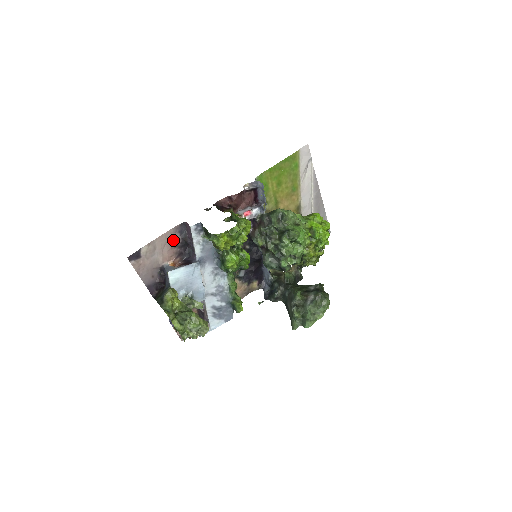
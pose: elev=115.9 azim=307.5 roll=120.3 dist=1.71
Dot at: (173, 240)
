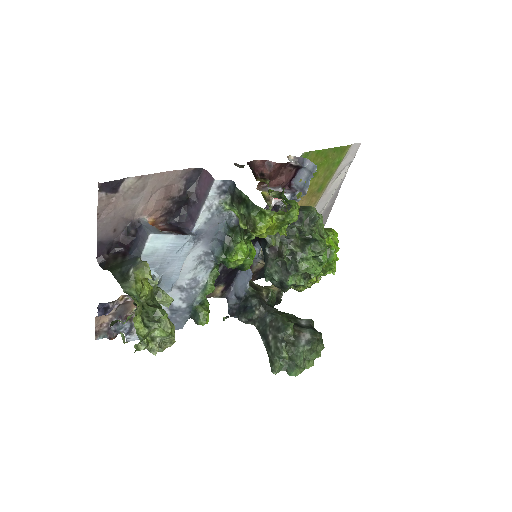
Dot at: (172, 187)
